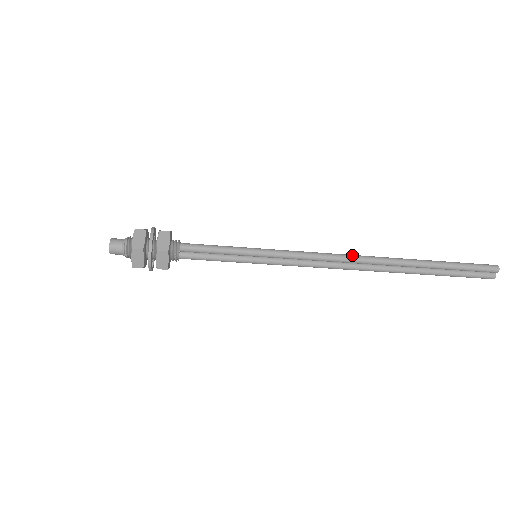
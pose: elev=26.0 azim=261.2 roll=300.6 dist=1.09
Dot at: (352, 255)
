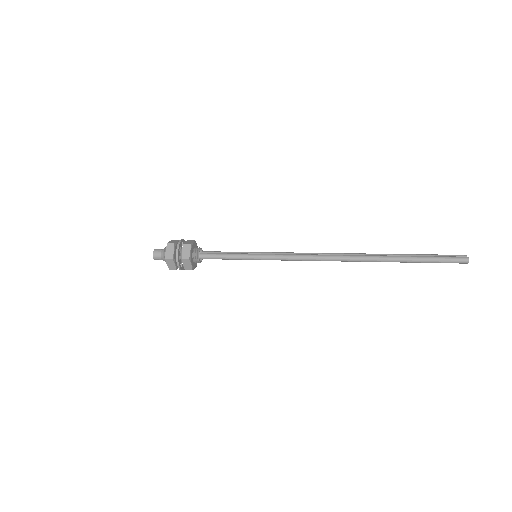
Dot at: (331, 259)
